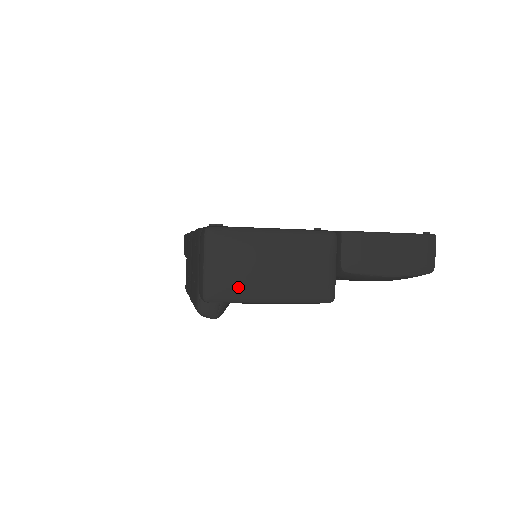
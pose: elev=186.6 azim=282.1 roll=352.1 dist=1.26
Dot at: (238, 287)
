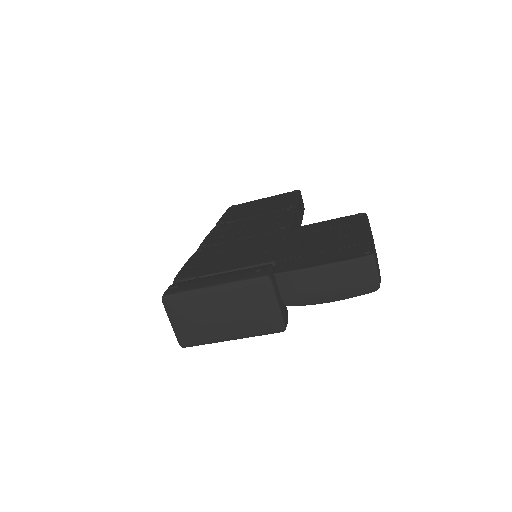
Dot at: (201, 335)
